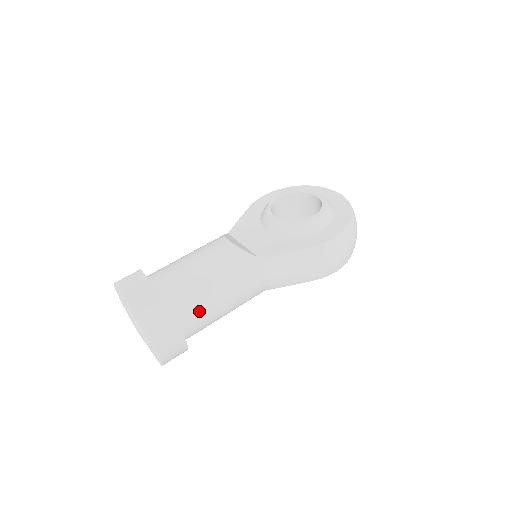
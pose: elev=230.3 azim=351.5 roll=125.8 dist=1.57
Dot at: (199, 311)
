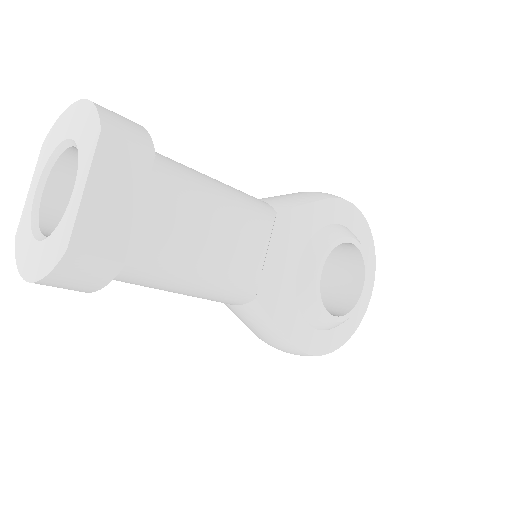
Dot at: (135, 283)
